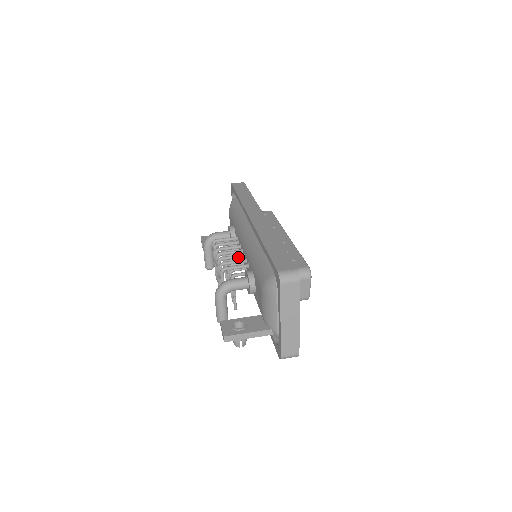
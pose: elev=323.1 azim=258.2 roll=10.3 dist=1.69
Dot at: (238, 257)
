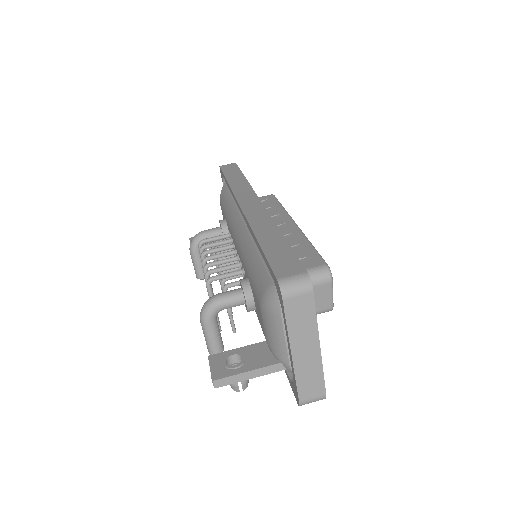
Dot at: (230, 260)
